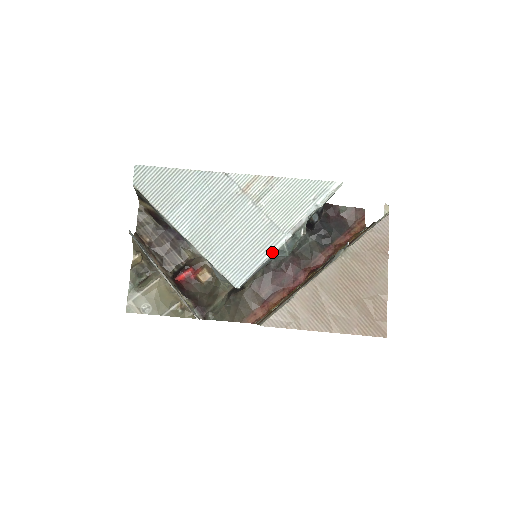
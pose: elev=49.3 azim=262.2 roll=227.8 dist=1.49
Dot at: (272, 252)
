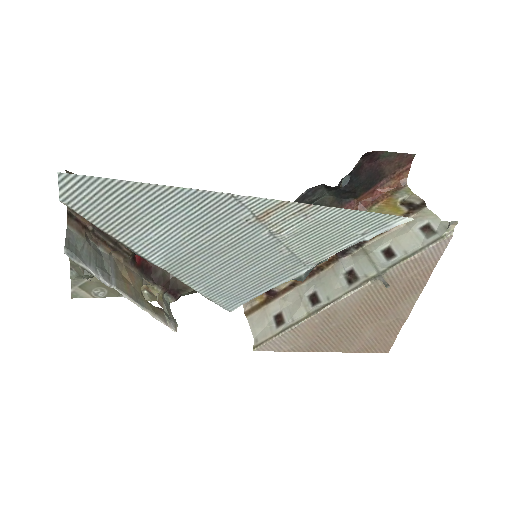
Dot at: (284, 282)
